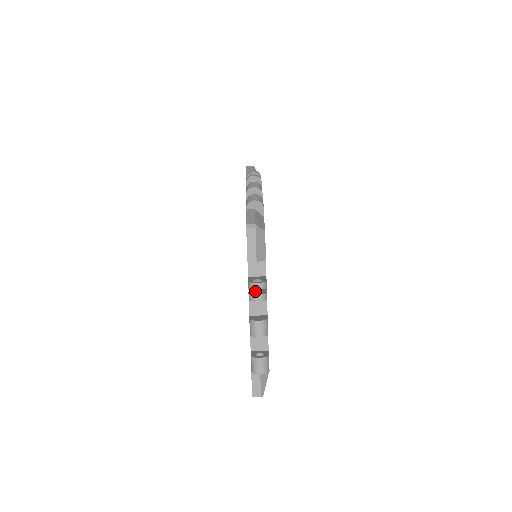
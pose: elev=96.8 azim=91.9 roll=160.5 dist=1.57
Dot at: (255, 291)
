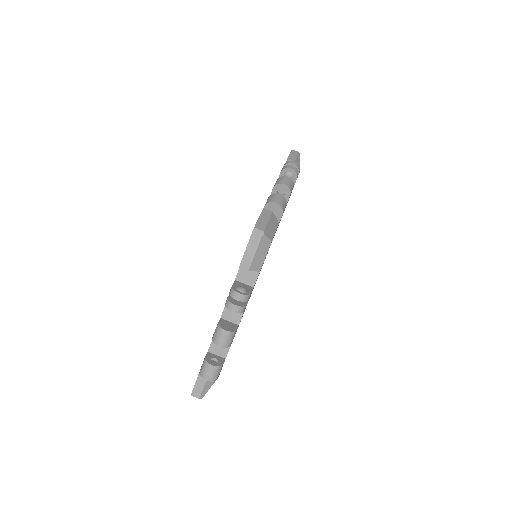
Dot at: occluded
